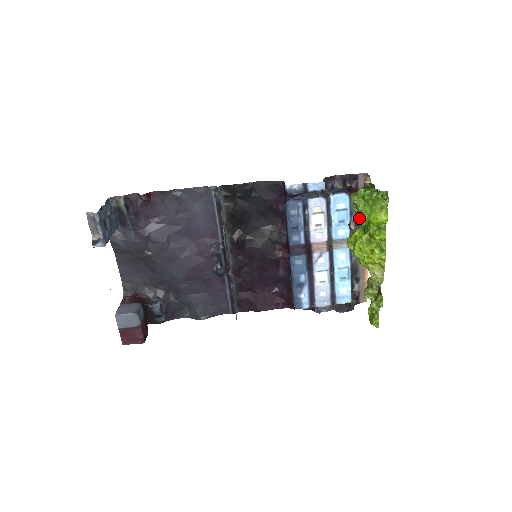
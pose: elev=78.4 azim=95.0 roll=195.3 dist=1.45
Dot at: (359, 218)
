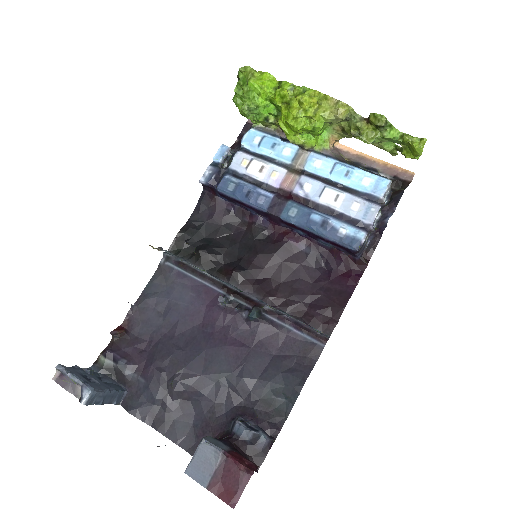
Dot at: (265, 114)
